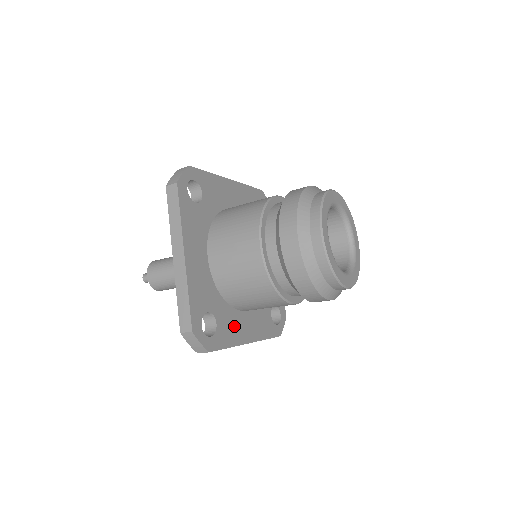
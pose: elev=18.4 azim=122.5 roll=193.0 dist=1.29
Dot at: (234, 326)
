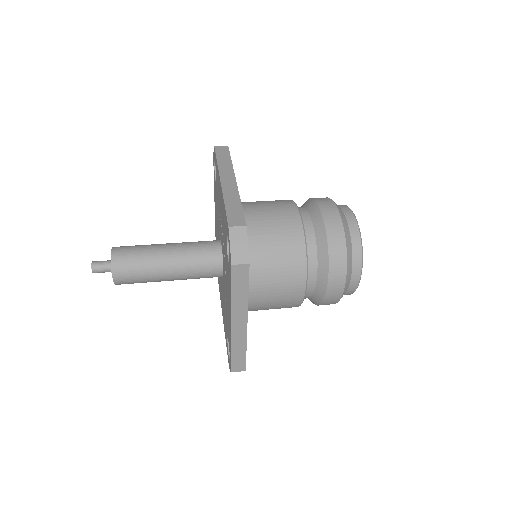
Dot at: occluded
